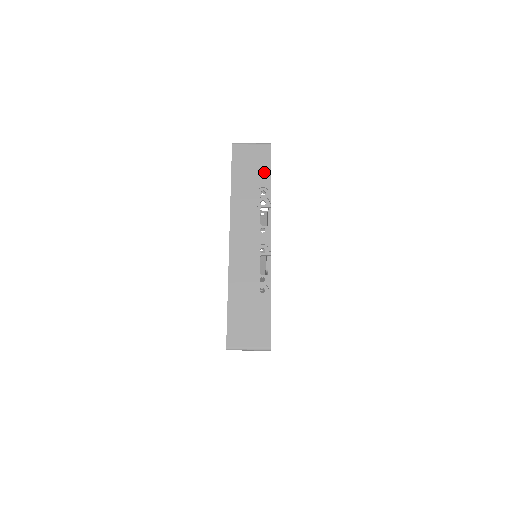
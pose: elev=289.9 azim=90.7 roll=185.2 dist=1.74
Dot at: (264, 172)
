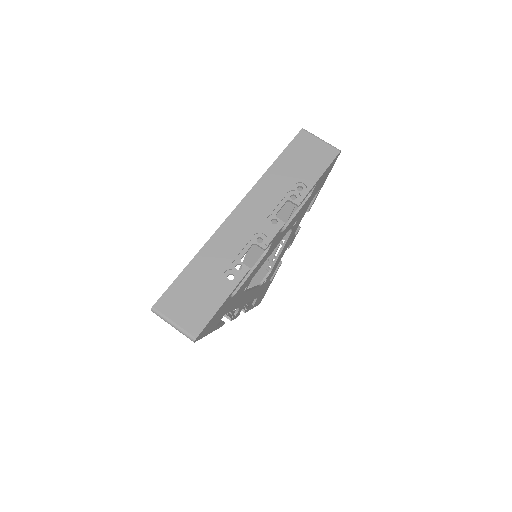
Dot at: (315, 171)
